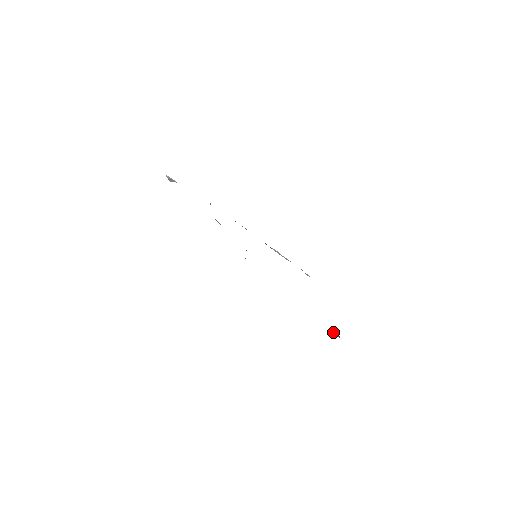
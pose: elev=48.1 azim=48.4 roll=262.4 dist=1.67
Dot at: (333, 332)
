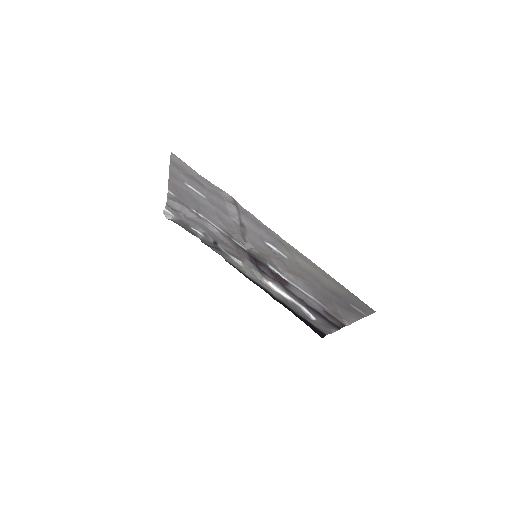
Dot at: (359, 309)
